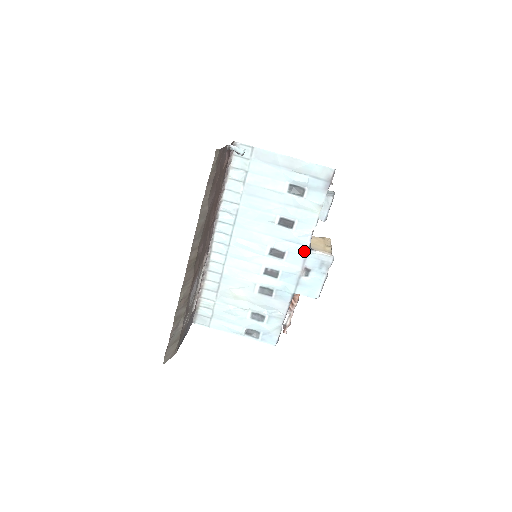
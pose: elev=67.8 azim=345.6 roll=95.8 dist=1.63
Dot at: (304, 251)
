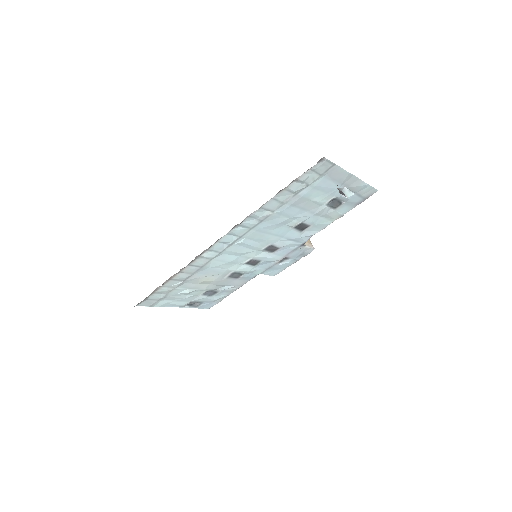
Dot at: (296, 246)
